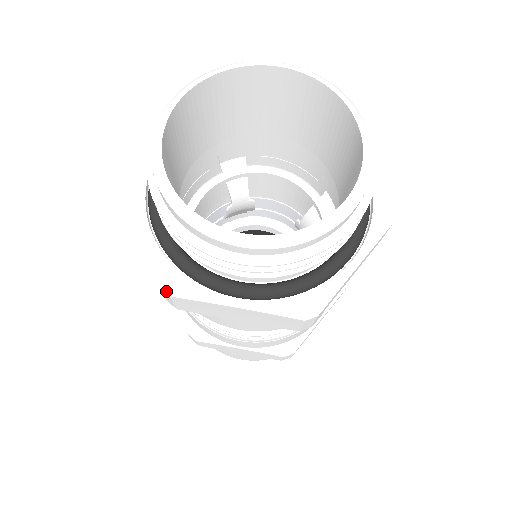
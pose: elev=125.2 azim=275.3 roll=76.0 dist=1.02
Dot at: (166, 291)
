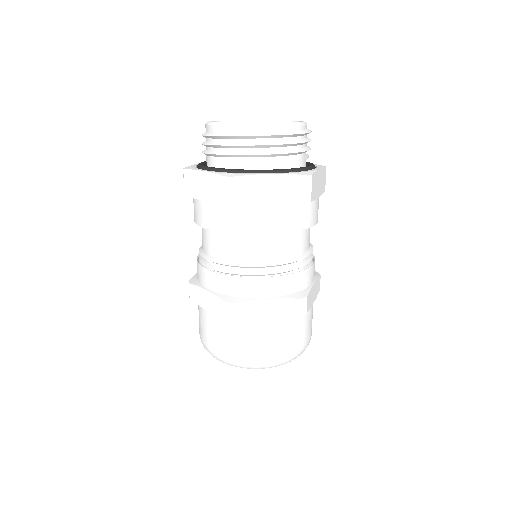
Dot at: (184, 169)
